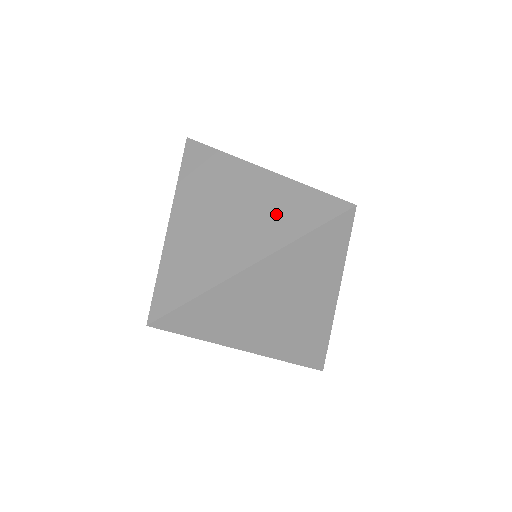
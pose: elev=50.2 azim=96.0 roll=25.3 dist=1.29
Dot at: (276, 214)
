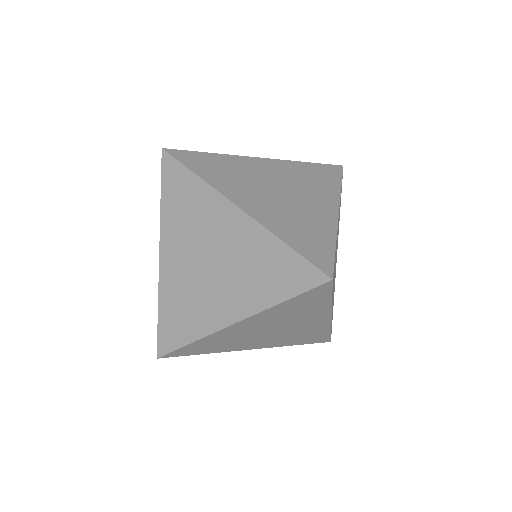
Dot at: occluded
